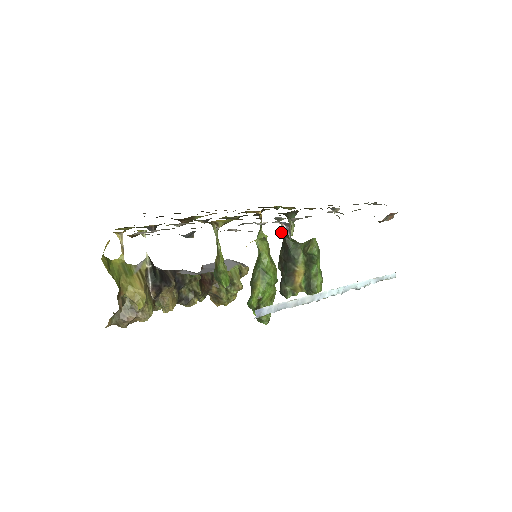
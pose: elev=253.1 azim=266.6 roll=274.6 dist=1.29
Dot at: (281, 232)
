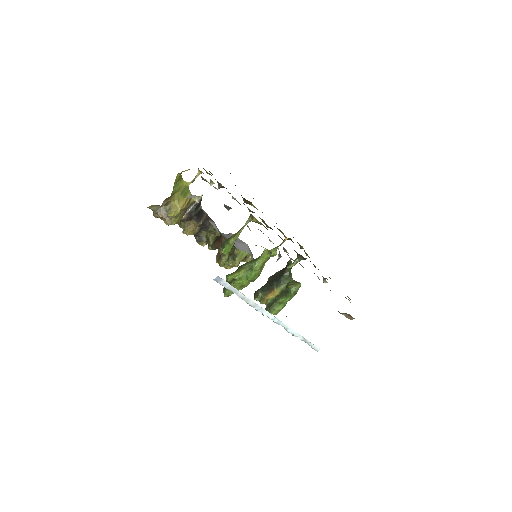
Dot at: (289, 262)
